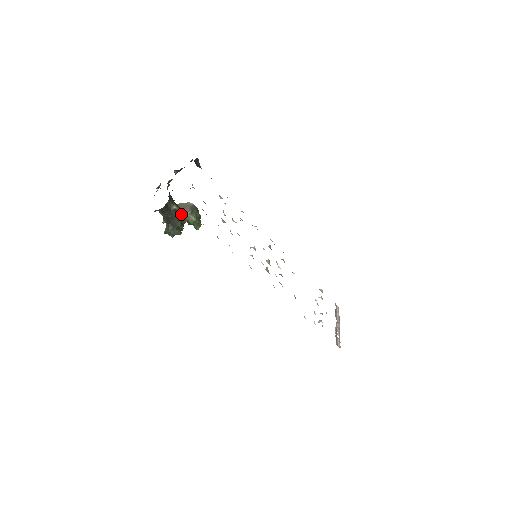
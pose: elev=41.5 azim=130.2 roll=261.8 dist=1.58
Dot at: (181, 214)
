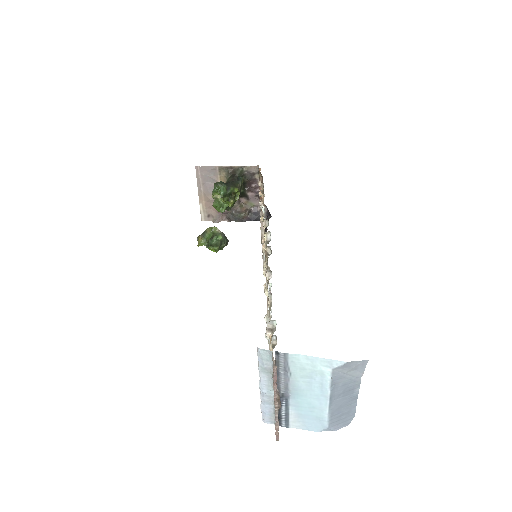
Dot at: (239, 191)
